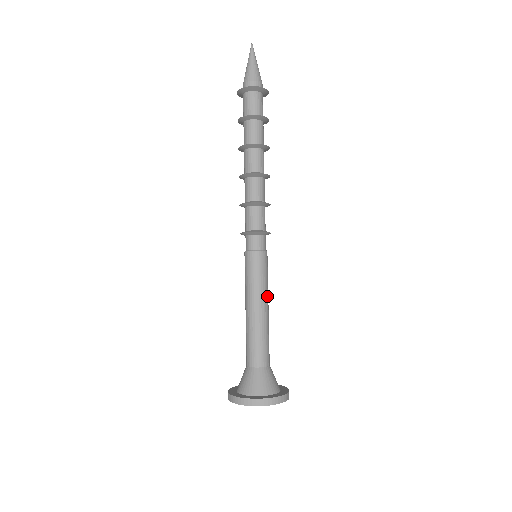
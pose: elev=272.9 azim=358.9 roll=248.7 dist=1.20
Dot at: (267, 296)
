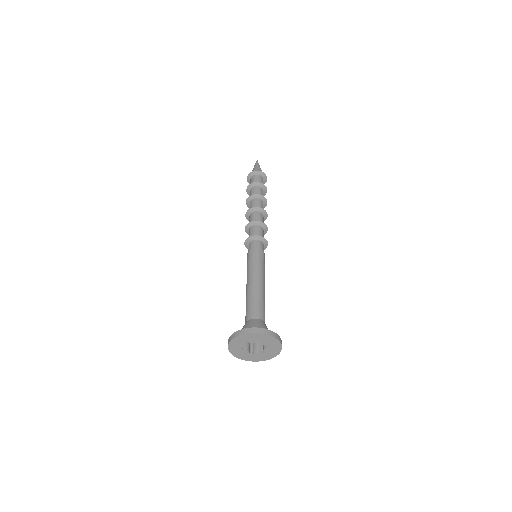
Dot at: (264, 278)
